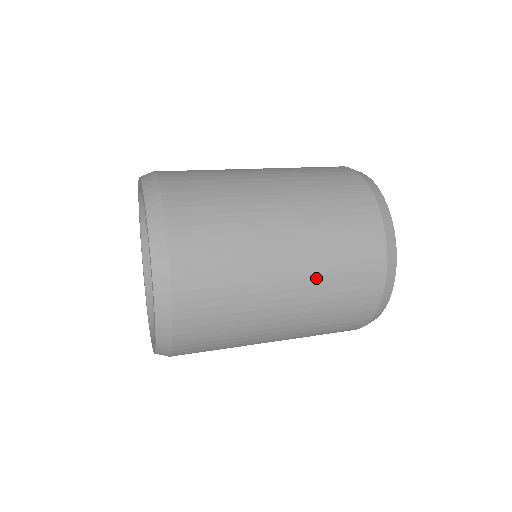
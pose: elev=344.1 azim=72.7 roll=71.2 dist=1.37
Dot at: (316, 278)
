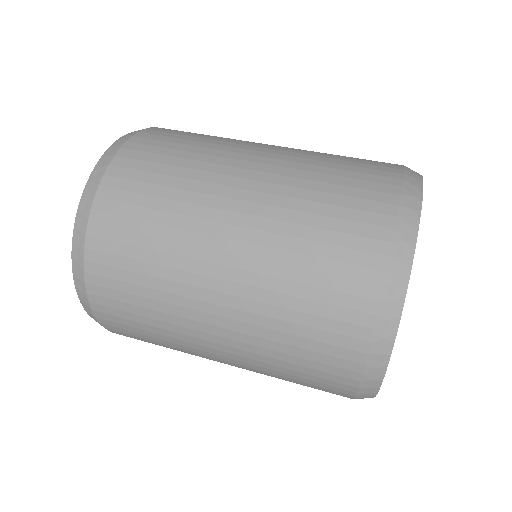
Dot at: (254, 354)
